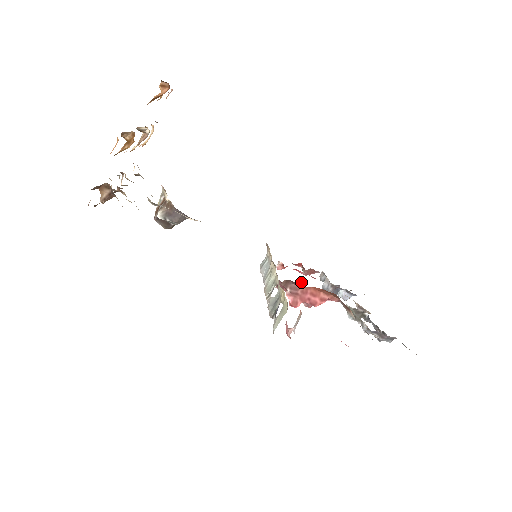
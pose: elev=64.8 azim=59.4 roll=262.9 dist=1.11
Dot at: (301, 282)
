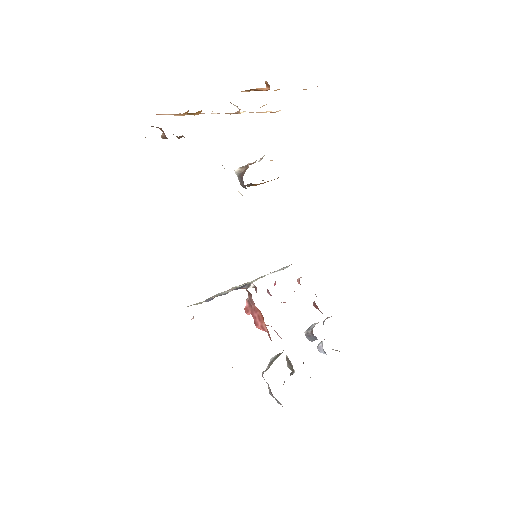
Dot at: occluded
